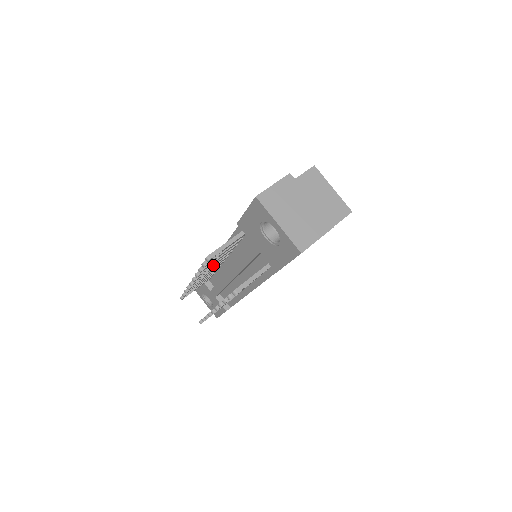
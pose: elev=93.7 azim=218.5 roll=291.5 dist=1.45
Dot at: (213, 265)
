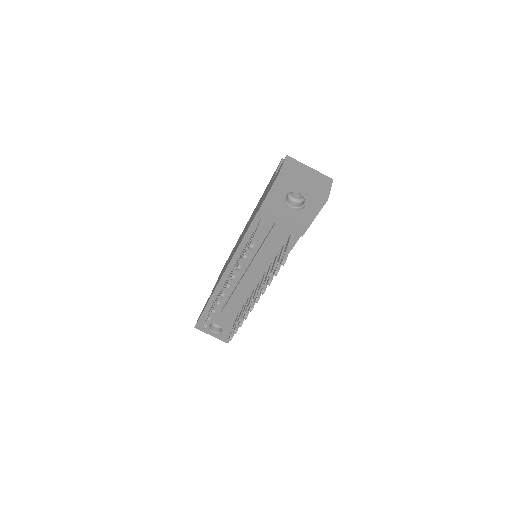
Dot at: occluded
